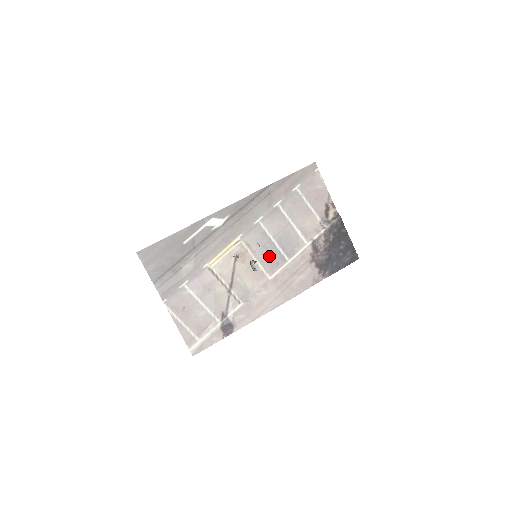
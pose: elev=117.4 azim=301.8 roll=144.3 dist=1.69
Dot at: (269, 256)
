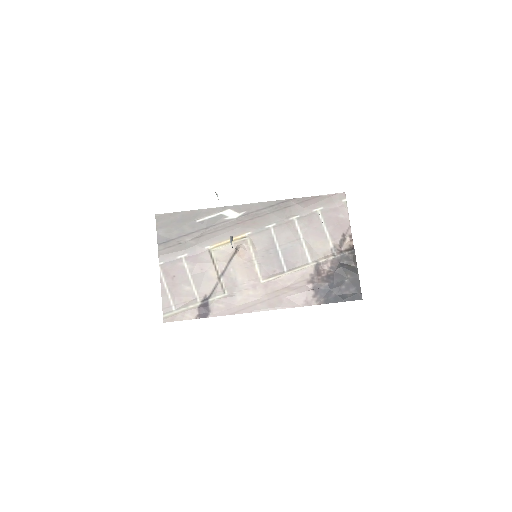
Dot at: (269, 261)
